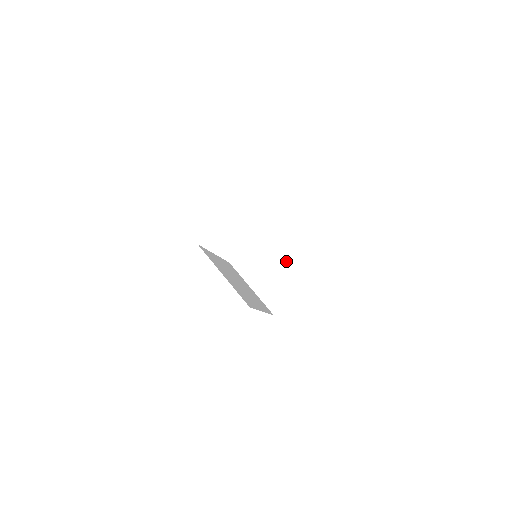
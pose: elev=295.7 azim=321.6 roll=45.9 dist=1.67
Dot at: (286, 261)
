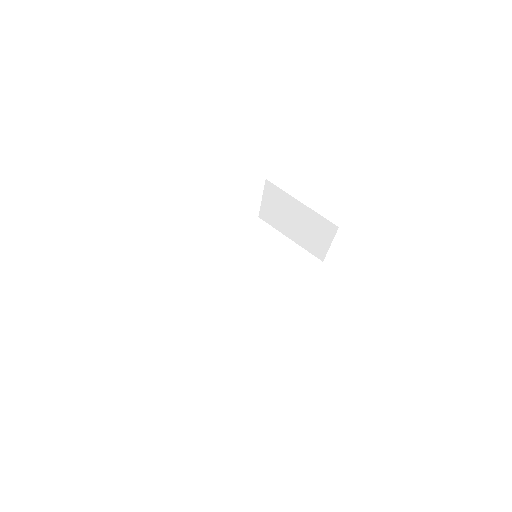
Dot at: (303, 211)
